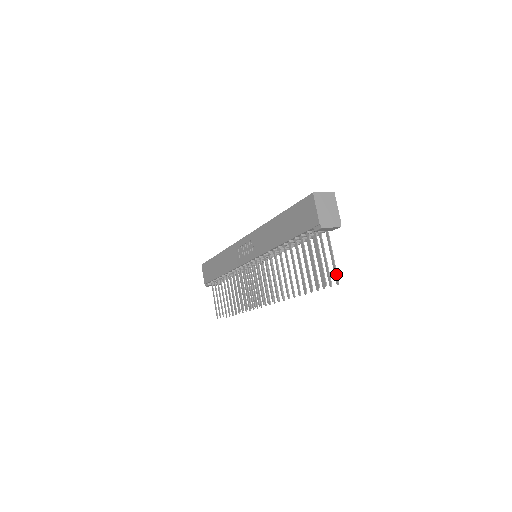
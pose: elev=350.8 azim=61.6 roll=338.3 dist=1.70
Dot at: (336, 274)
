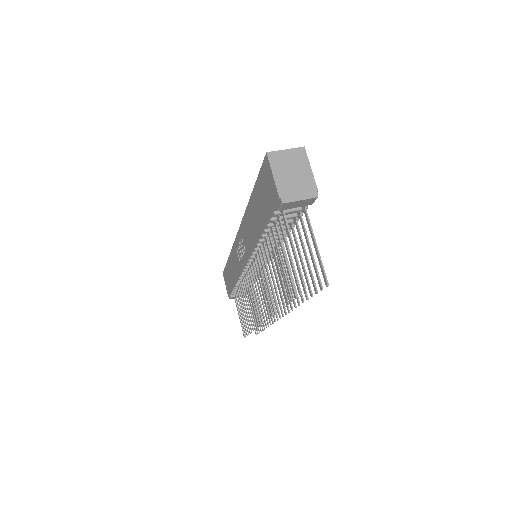
Dot at: (322, 270)
